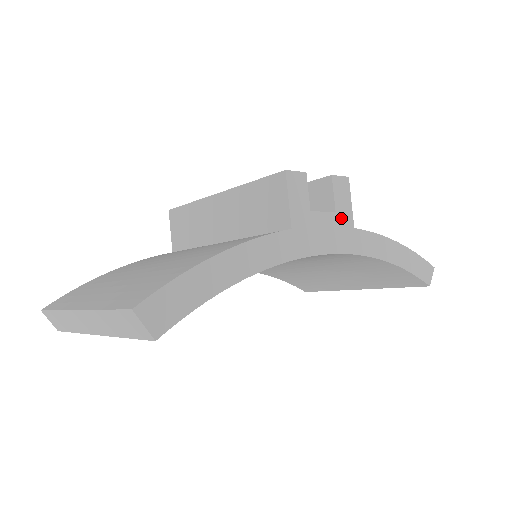
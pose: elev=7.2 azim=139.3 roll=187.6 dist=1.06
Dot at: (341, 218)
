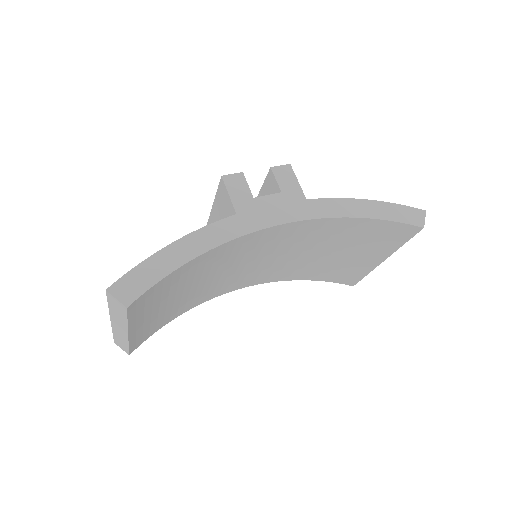
Dot at: (289, 195)
